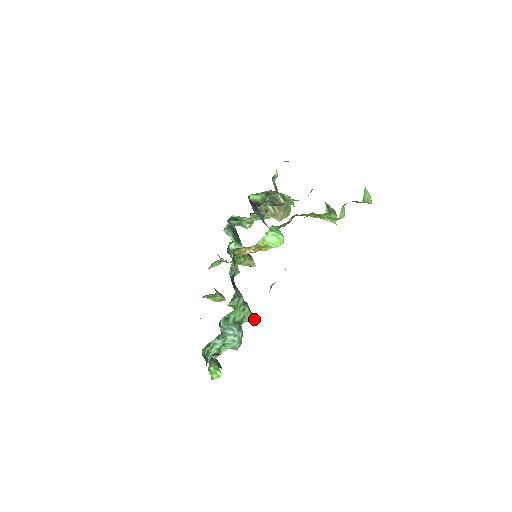
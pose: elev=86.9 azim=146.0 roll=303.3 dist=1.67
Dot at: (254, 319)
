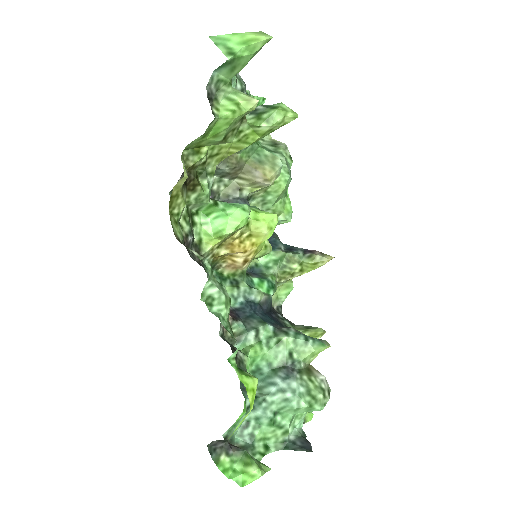
Dot at: (325, 345)
